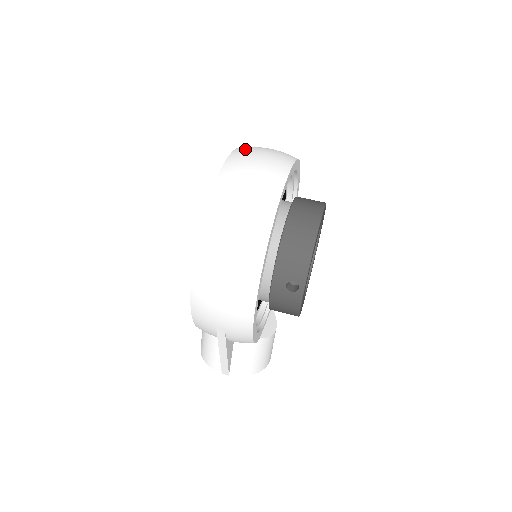
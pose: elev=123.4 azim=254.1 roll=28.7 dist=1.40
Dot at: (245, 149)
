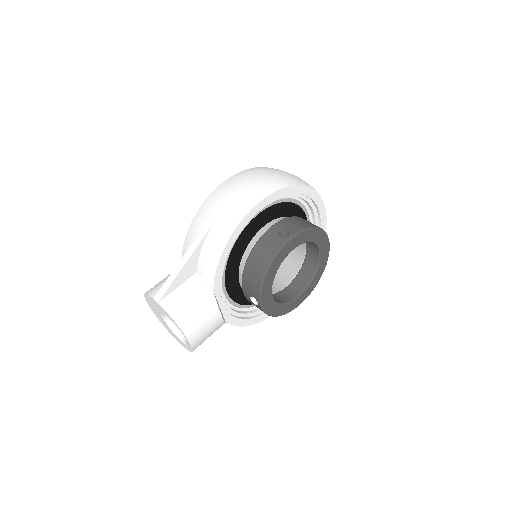
Dot at: occluded
